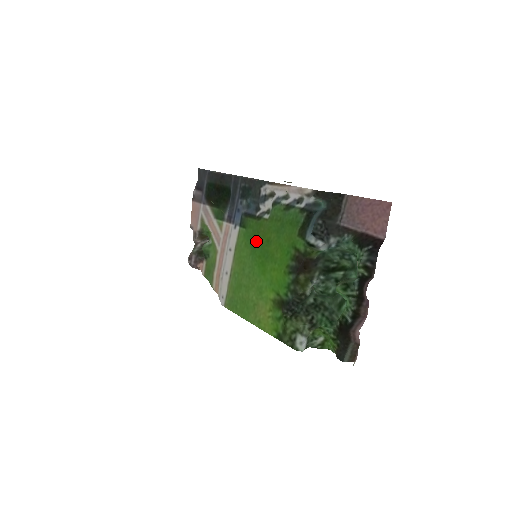
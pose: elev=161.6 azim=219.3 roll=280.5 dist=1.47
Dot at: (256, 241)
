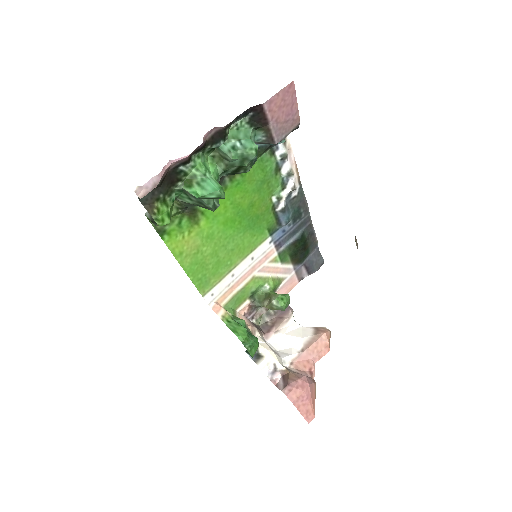
Dot at: (254, 220)
